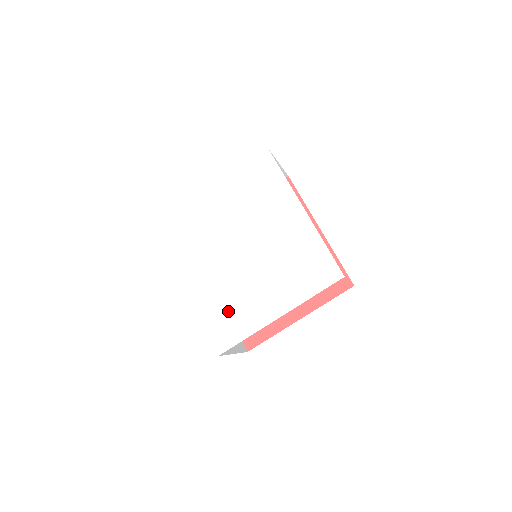
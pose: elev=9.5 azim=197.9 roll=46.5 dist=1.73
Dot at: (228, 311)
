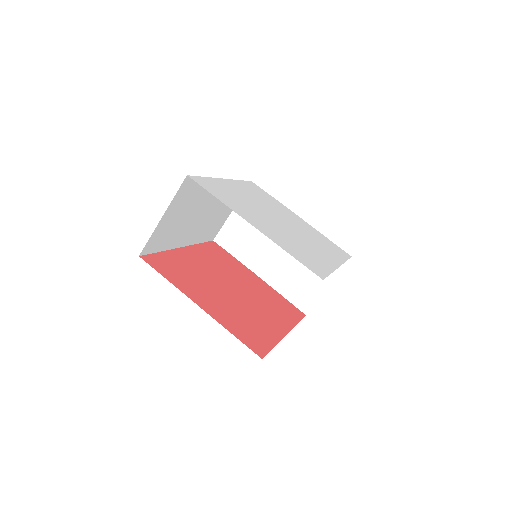
Dot at: (229, 196)
